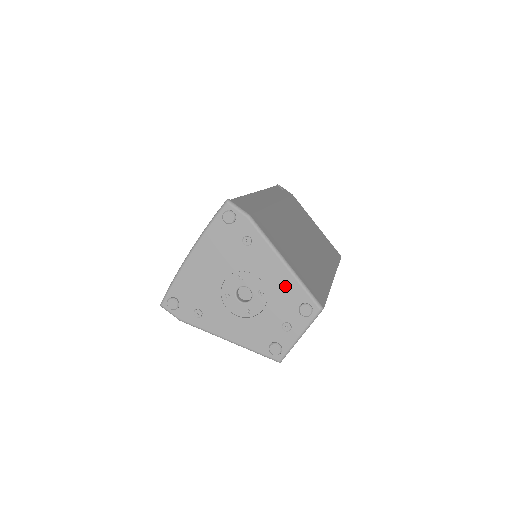
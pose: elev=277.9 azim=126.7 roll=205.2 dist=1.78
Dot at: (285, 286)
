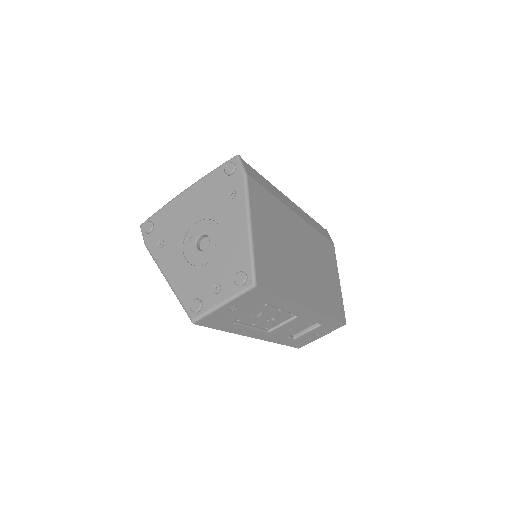
Dot at: (237, 248)
